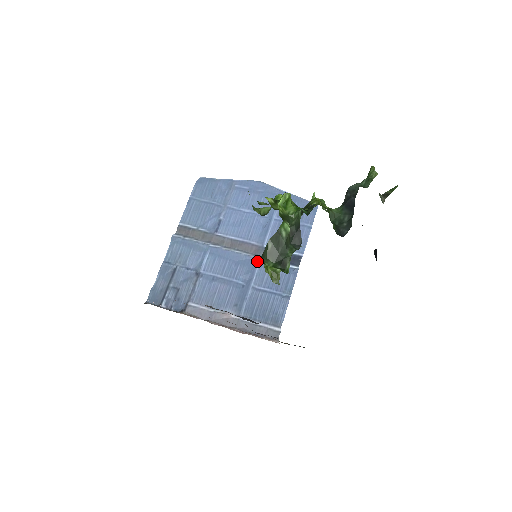
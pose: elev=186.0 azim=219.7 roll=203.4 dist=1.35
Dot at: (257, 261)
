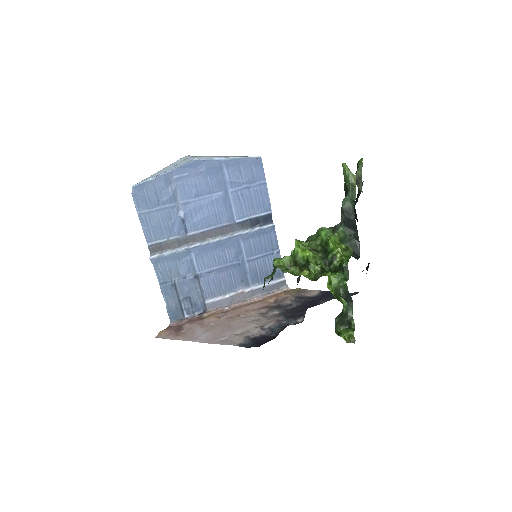
Dot at: (238, 238)
